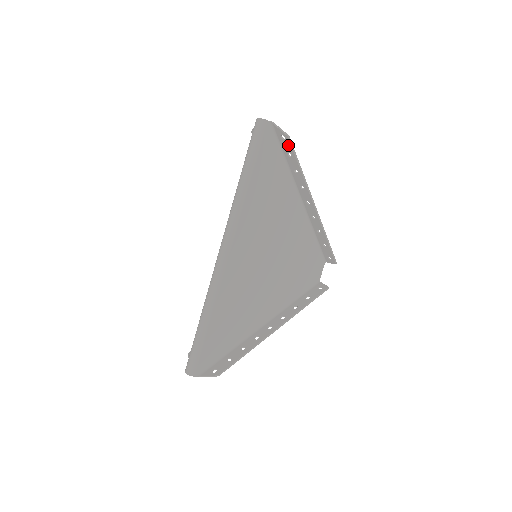
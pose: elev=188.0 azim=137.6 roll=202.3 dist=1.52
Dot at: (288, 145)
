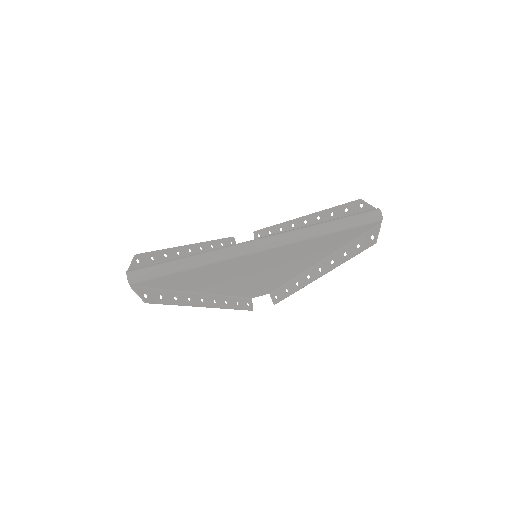
Dot at: (367, 244)
